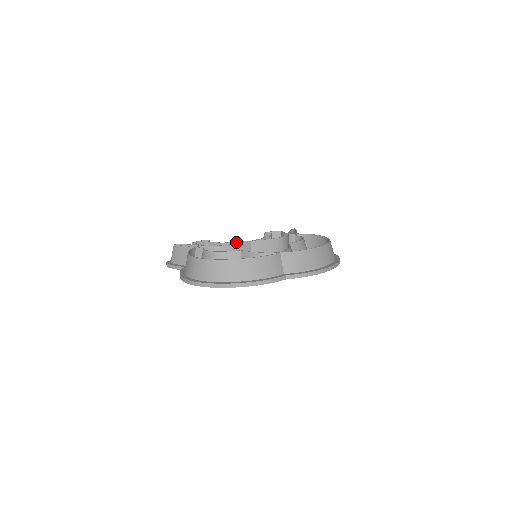
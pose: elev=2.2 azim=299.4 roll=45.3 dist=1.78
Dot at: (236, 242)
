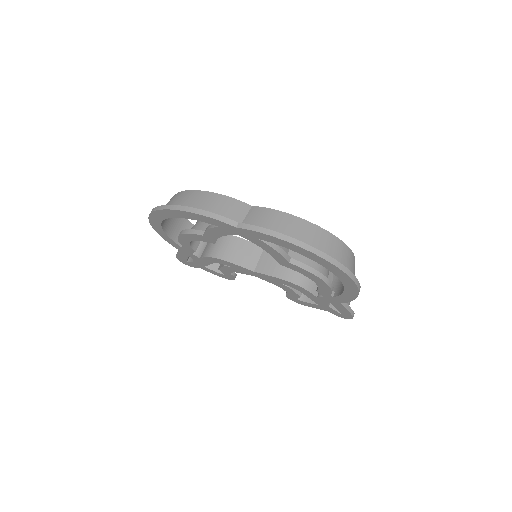
Dot at: occluded
